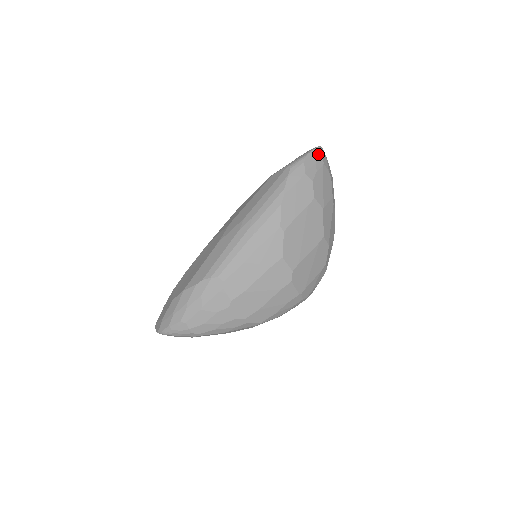
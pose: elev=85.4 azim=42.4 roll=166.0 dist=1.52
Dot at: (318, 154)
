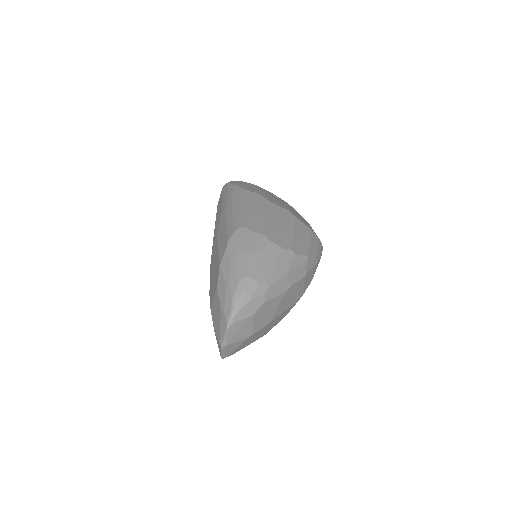
Dot at: occluded
